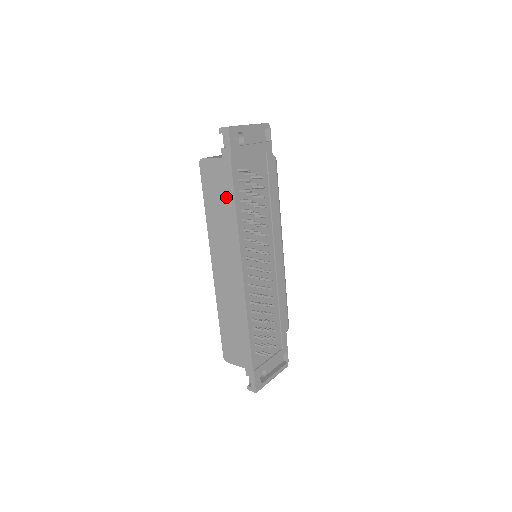
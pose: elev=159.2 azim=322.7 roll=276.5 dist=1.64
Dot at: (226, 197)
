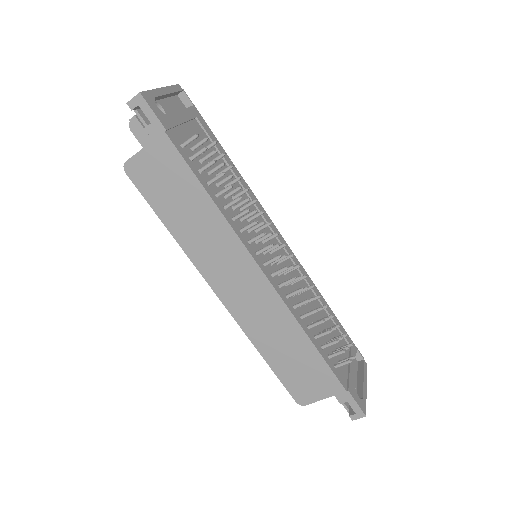
Dot at: (187, 190)
